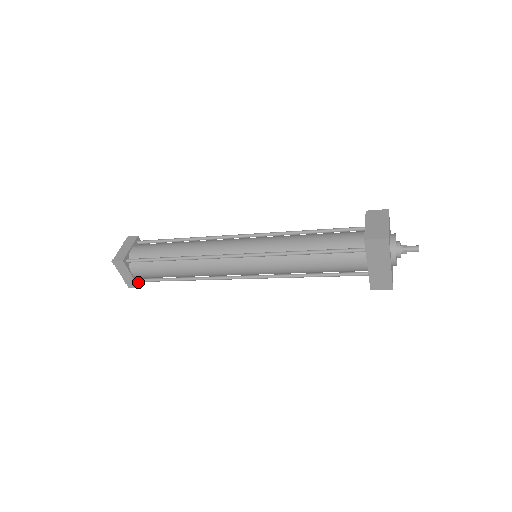
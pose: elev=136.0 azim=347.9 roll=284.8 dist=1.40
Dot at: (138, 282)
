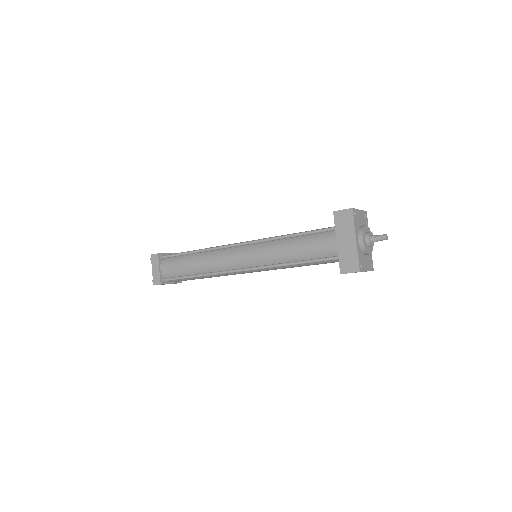
Dot at: (162, 281)
